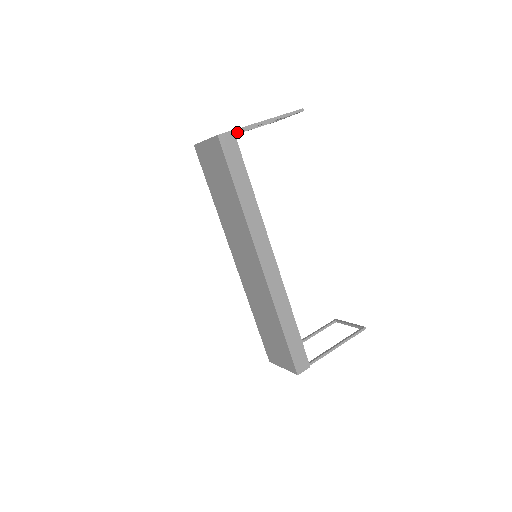
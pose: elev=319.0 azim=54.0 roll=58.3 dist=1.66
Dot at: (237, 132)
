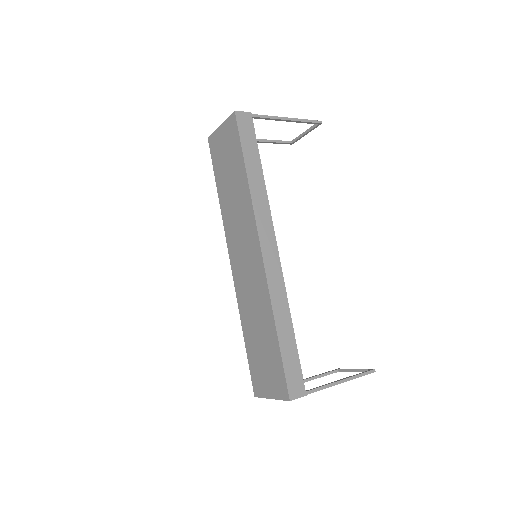
Dot at: occluded
